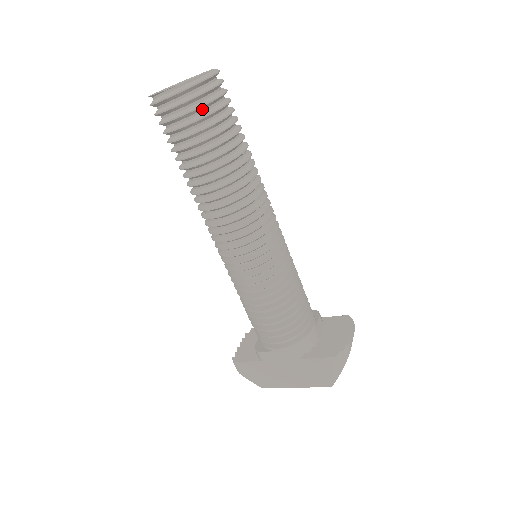
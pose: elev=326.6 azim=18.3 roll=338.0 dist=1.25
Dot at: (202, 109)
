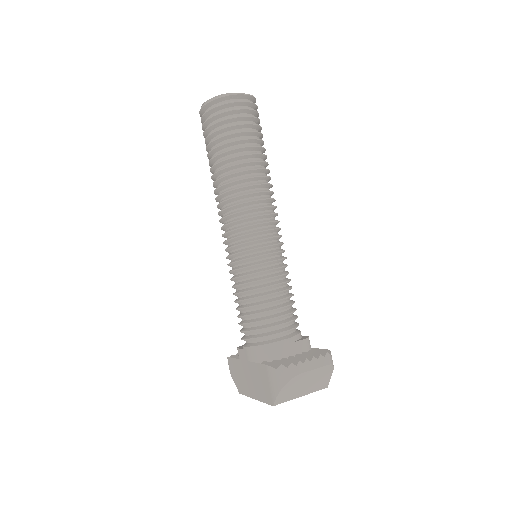
Dot at: (220, 117)
